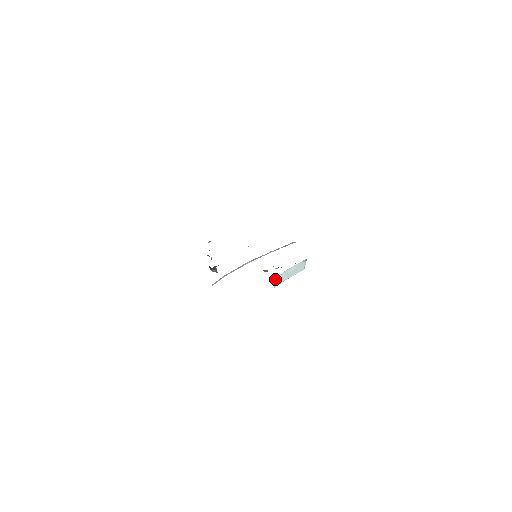
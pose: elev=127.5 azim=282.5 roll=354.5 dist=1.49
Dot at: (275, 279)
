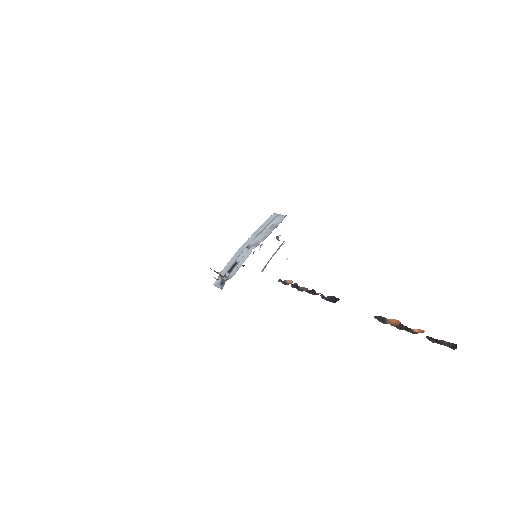
Dot at: occluded
